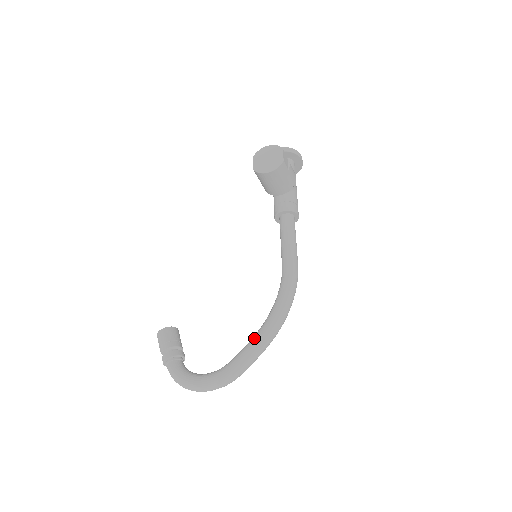
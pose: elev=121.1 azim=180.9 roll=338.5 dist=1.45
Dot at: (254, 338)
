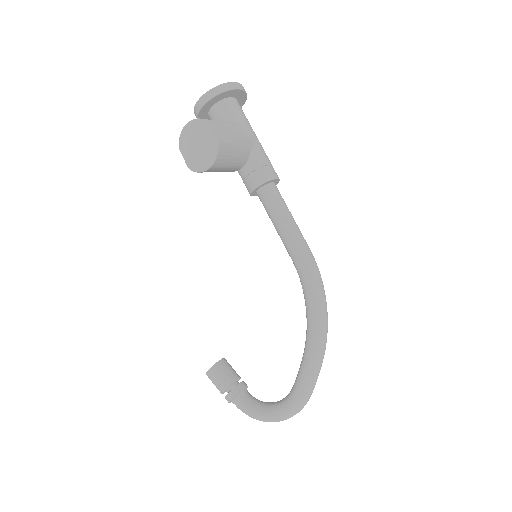
Dot at: (304, 359)
